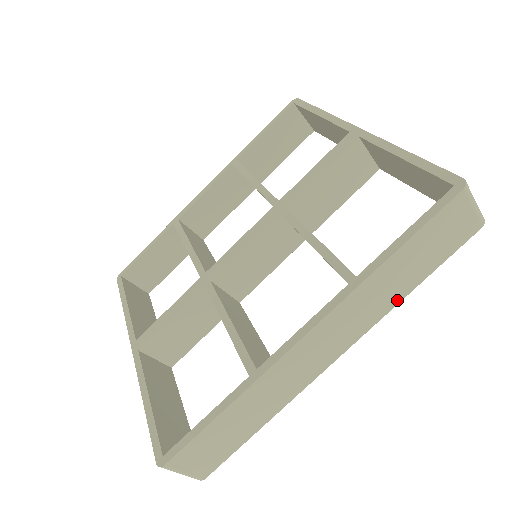
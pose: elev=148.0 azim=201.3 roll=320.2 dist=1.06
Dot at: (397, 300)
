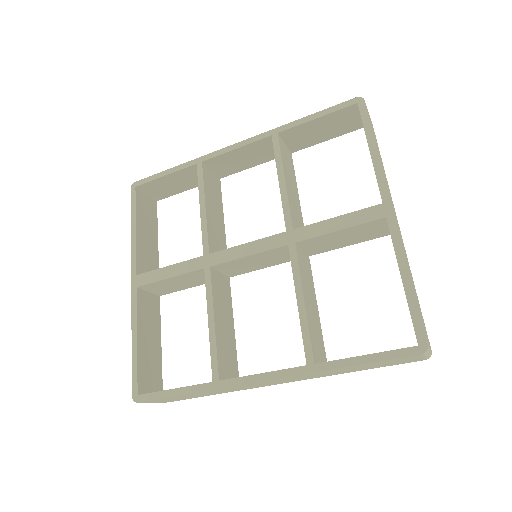
Dot at: occluded
